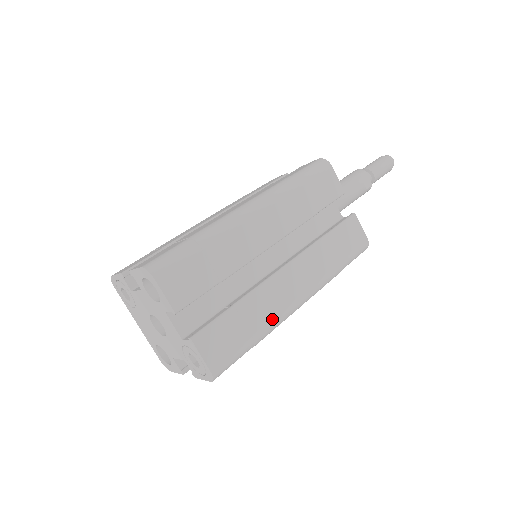
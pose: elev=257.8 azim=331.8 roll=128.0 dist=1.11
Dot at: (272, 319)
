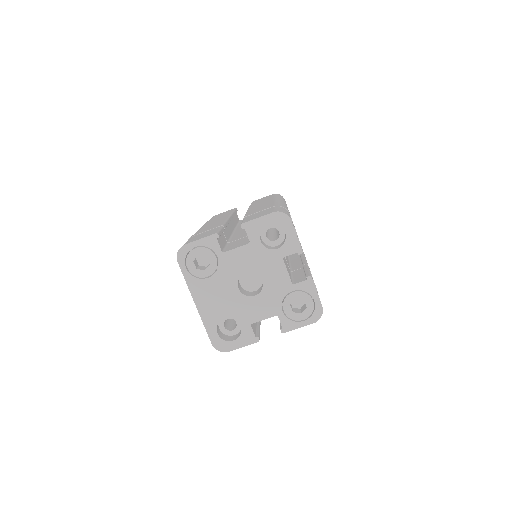
Dot at: occluded
